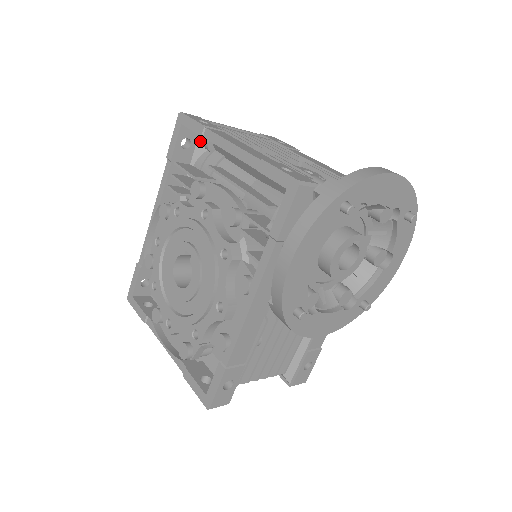
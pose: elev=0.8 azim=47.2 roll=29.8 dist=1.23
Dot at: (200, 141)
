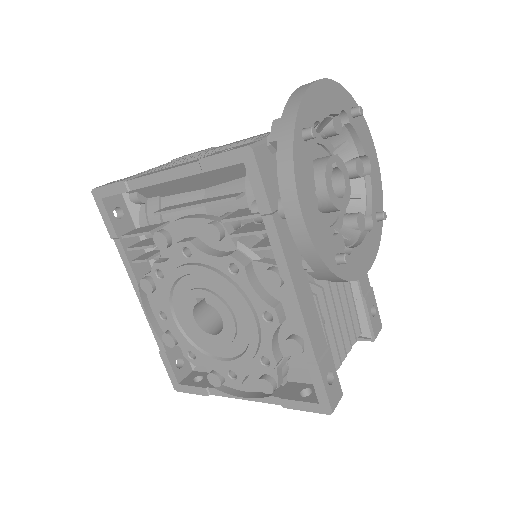
Dot at: (128, 202)
